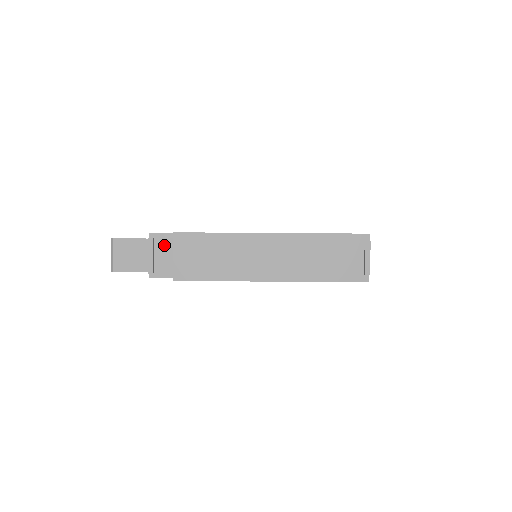
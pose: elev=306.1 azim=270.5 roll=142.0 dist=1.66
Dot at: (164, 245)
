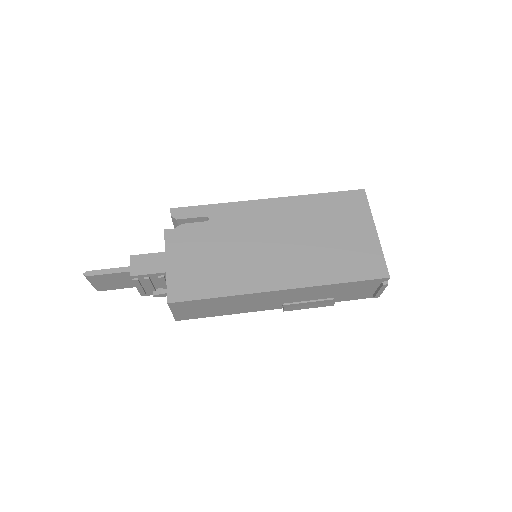
Dot at: (152, 280)
